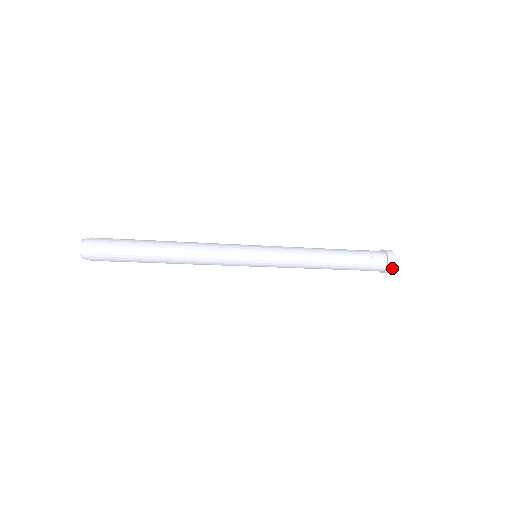
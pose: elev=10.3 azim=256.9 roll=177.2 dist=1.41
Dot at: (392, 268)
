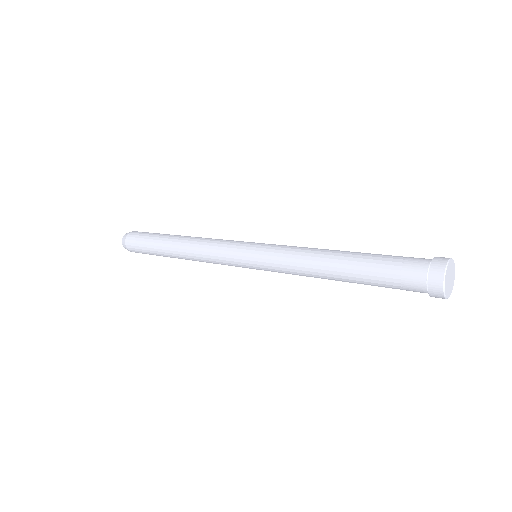
Dot at: (439, 293)
